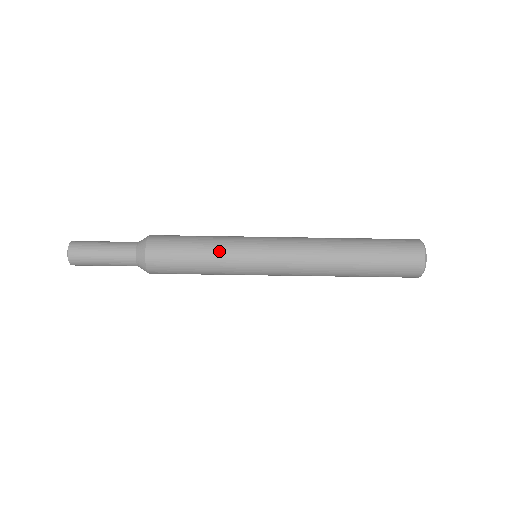
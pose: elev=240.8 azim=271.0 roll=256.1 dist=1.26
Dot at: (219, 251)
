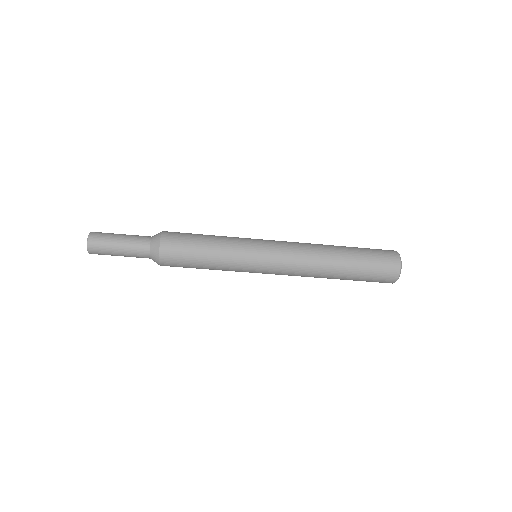
Dot at: (224, 269)
